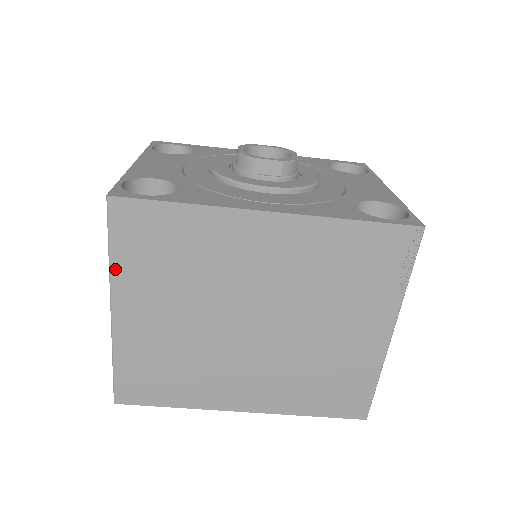
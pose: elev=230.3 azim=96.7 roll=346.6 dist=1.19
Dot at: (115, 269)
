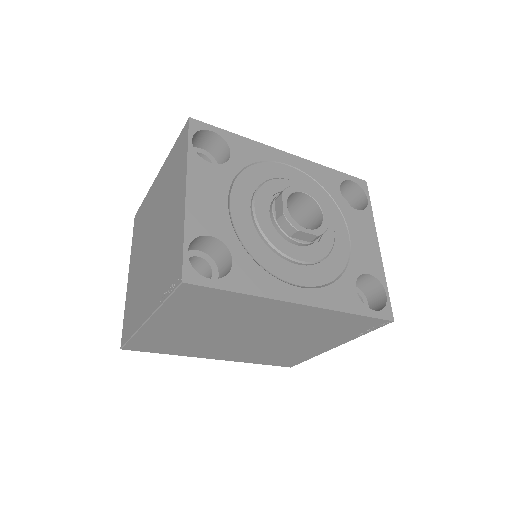
Dot at: (164, 308)
